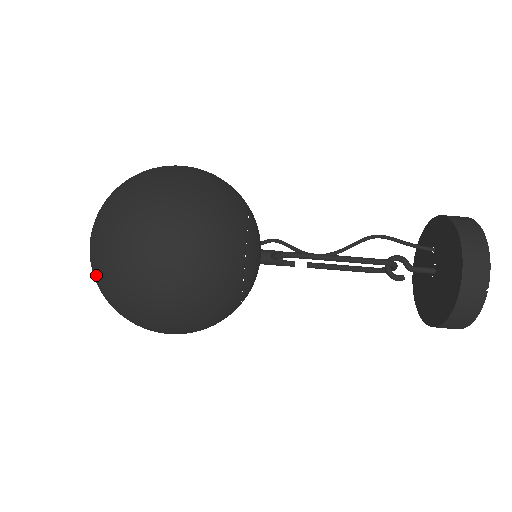
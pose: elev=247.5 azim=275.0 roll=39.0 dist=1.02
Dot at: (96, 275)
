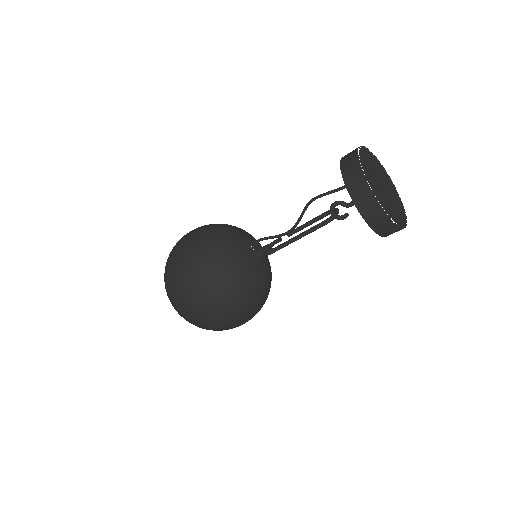
Dot at: occluded
